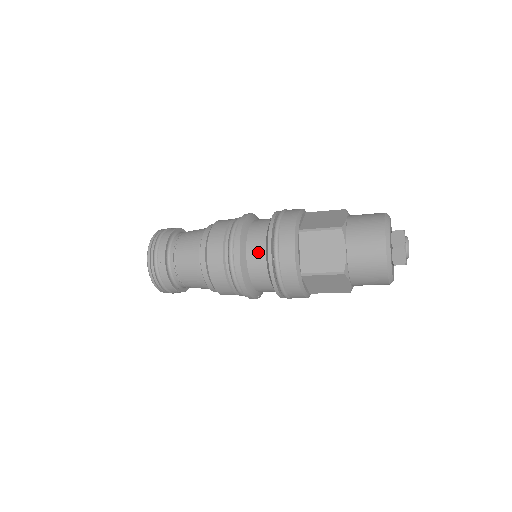
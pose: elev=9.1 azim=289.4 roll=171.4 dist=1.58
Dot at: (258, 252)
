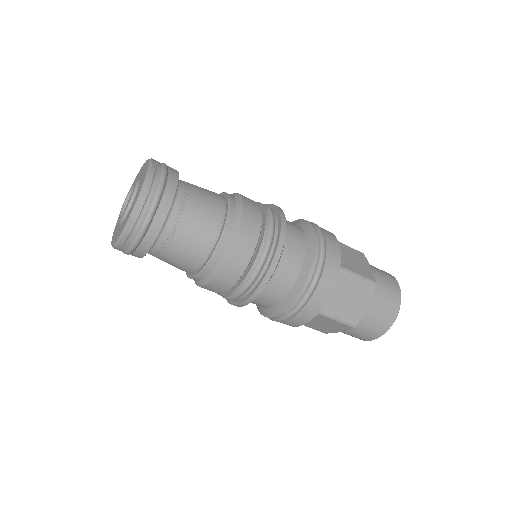
Dot at: (291, 270)
